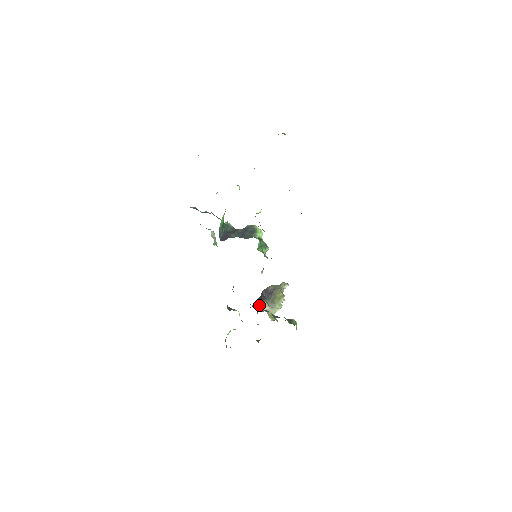
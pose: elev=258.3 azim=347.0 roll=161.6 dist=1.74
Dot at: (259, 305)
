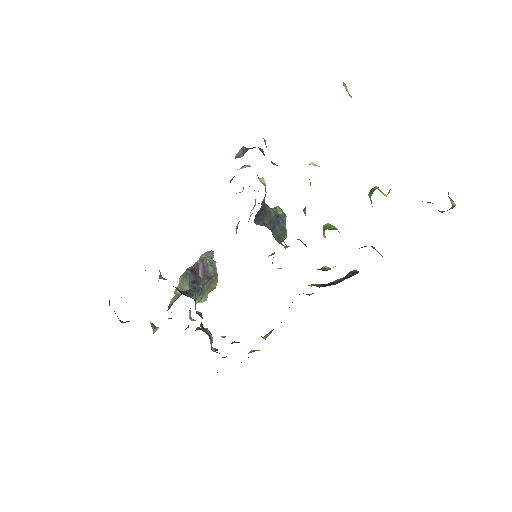
Dot at: (196, 297)
